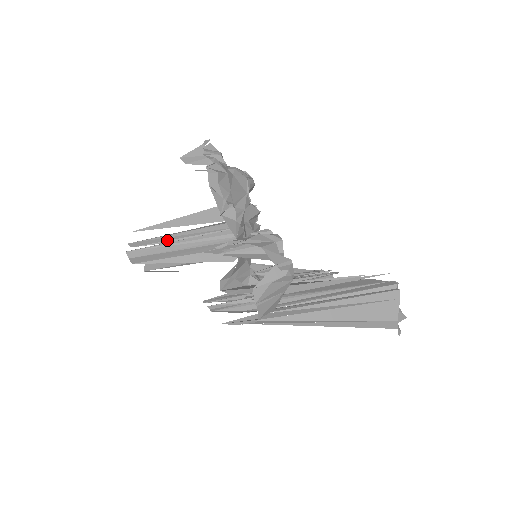
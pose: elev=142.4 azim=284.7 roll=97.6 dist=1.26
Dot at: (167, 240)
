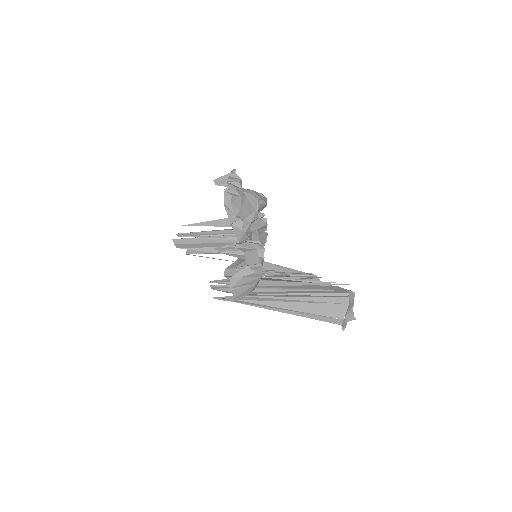
Dot at: (202, 235)
